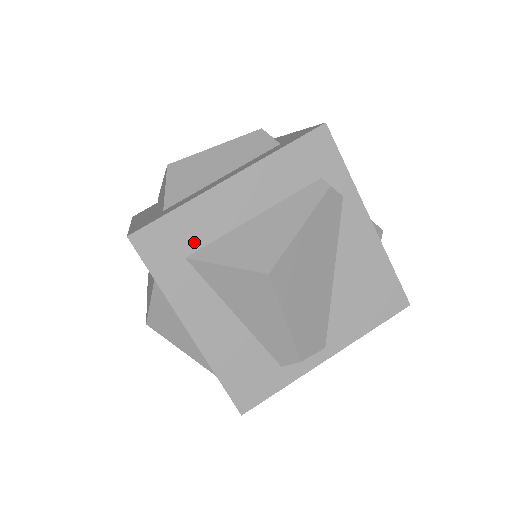
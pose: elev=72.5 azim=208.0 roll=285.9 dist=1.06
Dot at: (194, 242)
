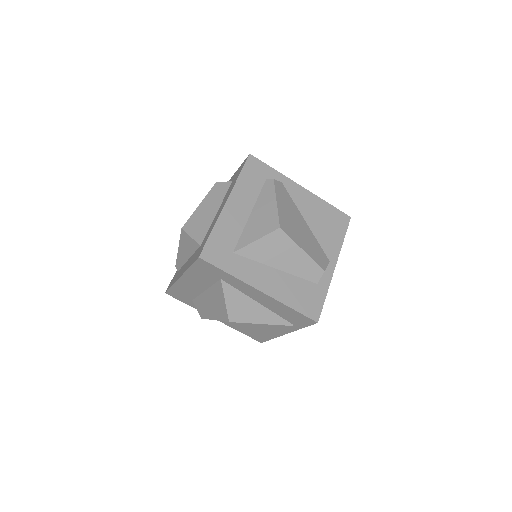
Dot at: (231, 242)
